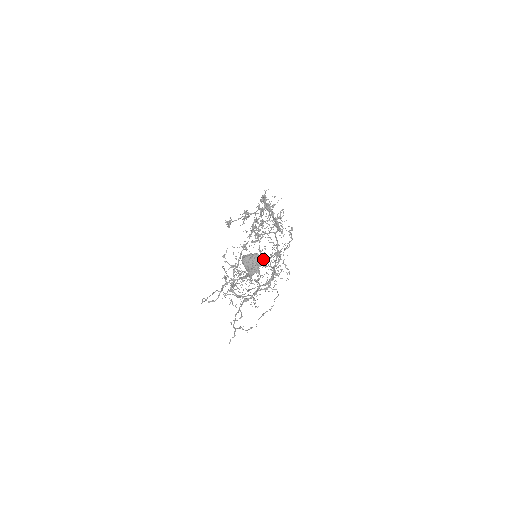
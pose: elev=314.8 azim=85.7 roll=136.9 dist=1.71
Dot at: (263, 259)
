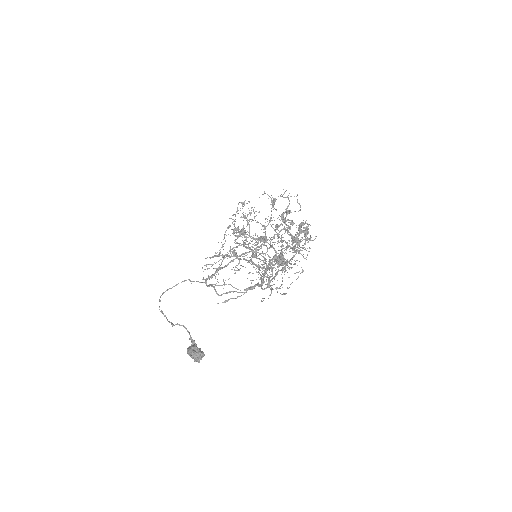
Dot at: occluded
